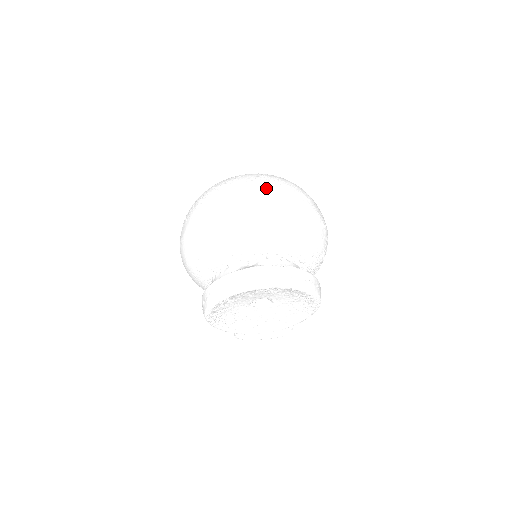
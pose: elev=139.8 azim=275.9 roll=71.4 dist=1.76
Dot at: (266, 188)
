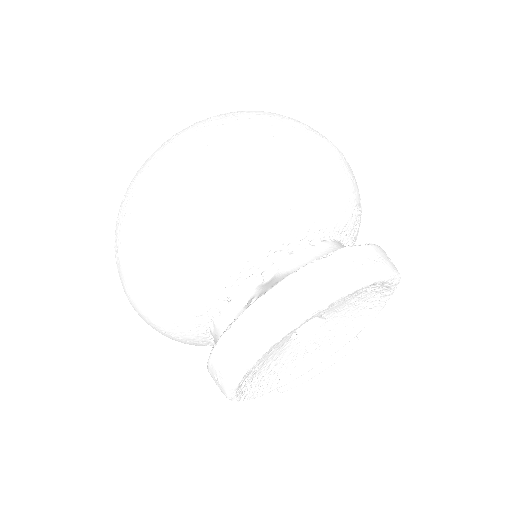
Dot at: (232, 133)
